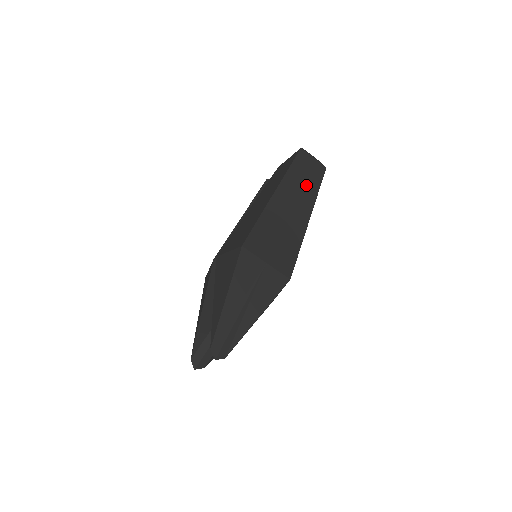
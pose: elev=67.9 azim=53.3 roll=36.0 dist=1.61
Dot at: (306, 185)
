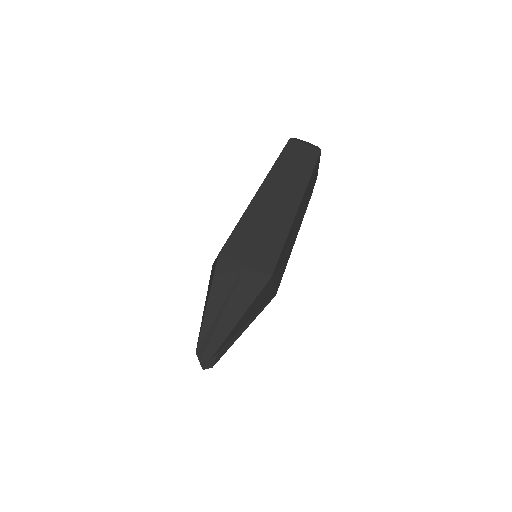
Dot at: (295, 176)
